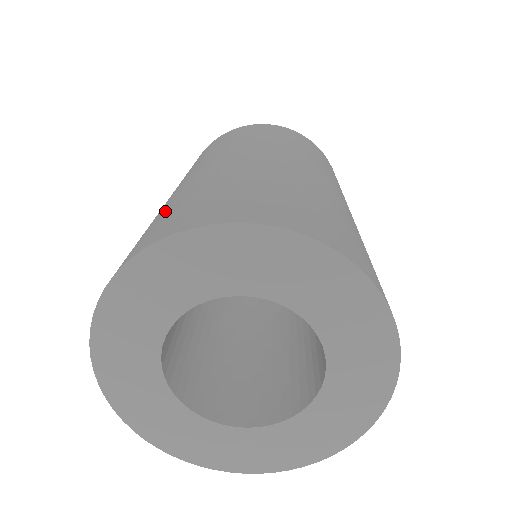
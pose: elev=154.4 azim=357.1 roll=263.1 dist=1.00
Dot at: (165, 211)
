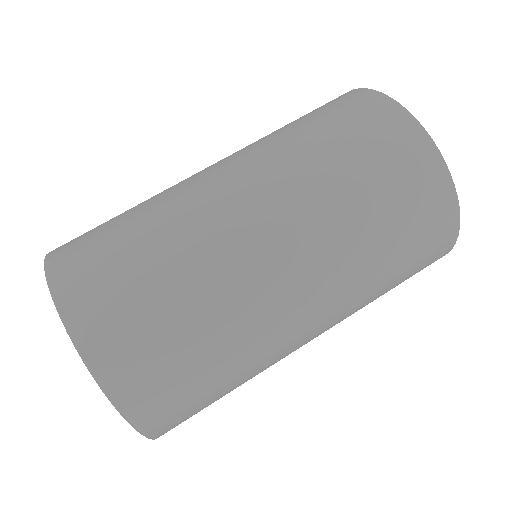
Dot at: (126, 229)
